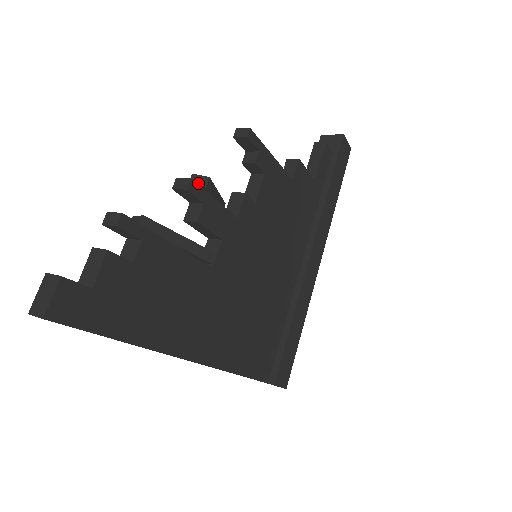
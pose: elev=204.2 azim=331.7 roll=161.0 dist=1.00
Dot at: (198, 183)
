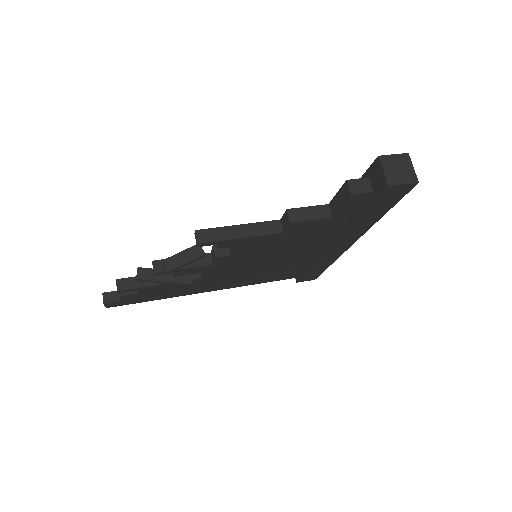
Dot at: (164, 269)
